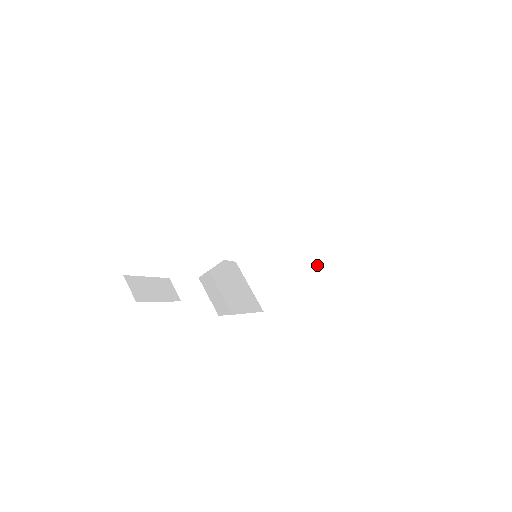
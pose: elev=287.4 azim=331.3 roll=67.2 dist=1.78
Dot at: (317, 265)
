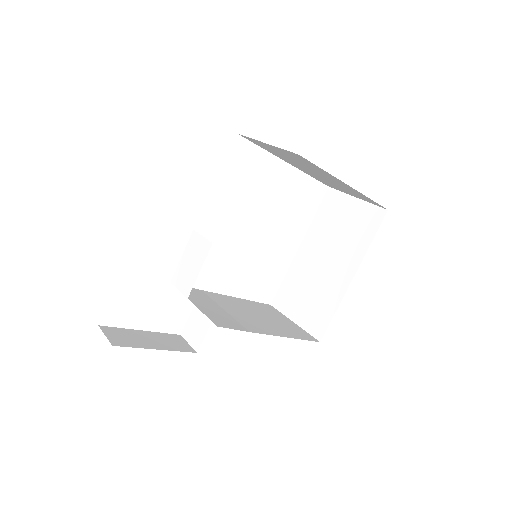
Dot at: (353, 252)
